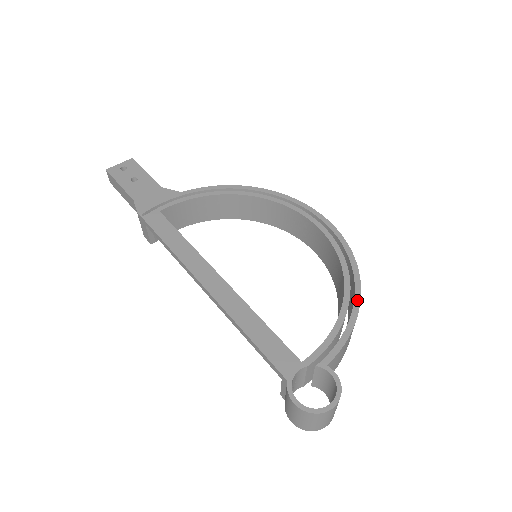
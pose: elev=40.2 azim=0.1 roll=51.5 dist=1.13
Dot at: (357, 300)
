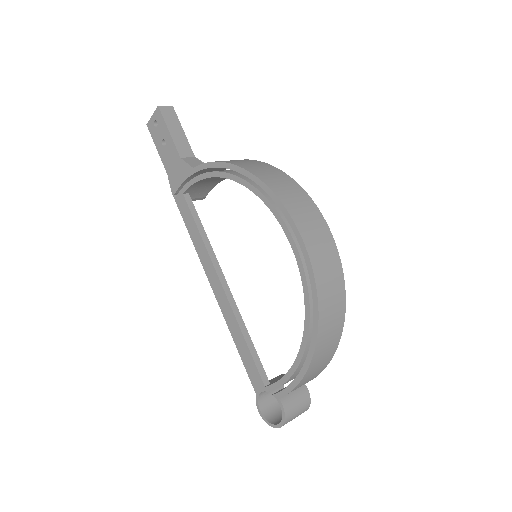
Dot at: (309, 356)
